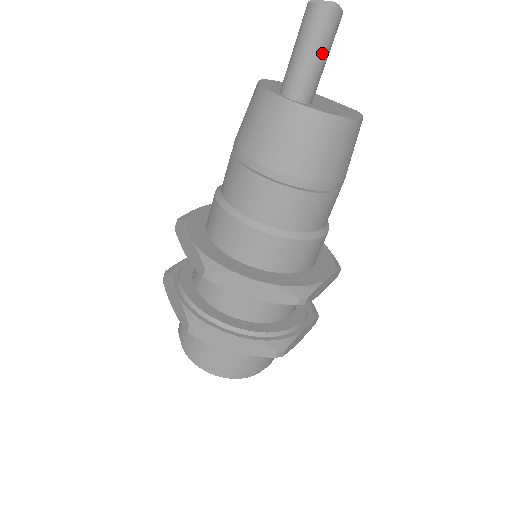
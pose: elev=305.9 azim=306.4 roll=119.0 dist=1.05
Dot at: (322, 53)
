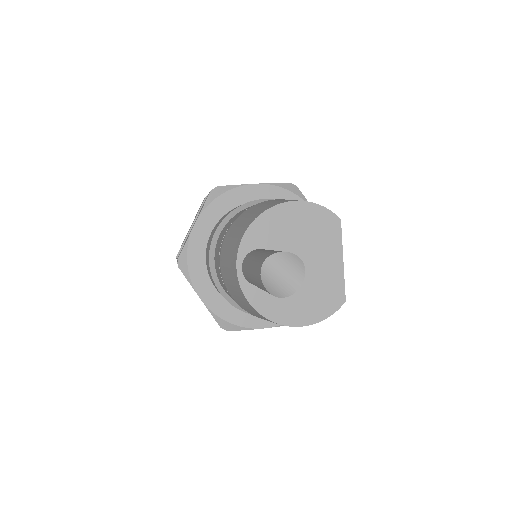
Dot at: occluded
